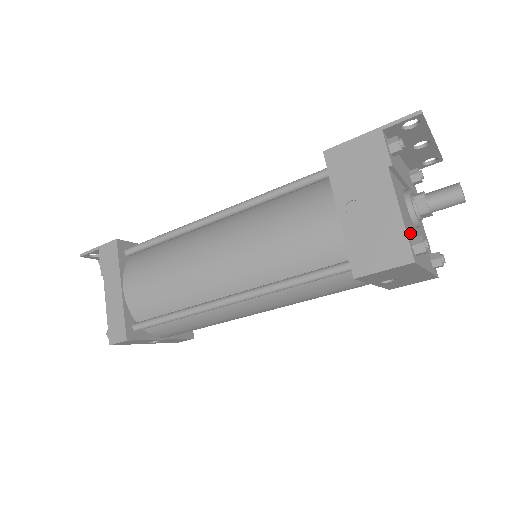
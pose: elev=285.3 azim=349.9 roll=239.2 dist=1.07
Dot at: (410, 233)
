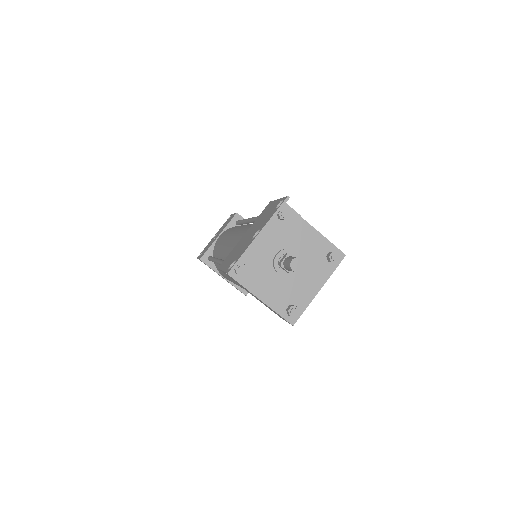
Dot at: (285, 303)
